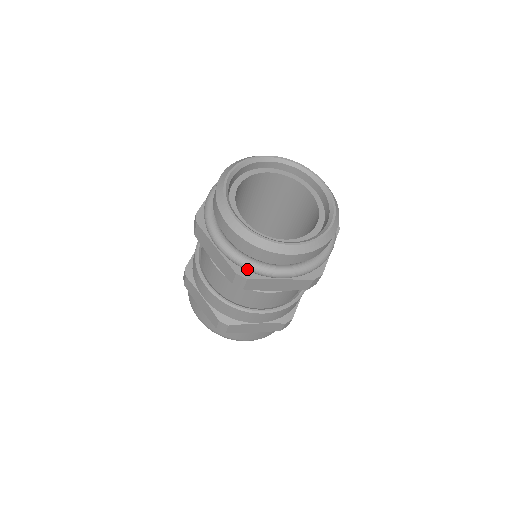
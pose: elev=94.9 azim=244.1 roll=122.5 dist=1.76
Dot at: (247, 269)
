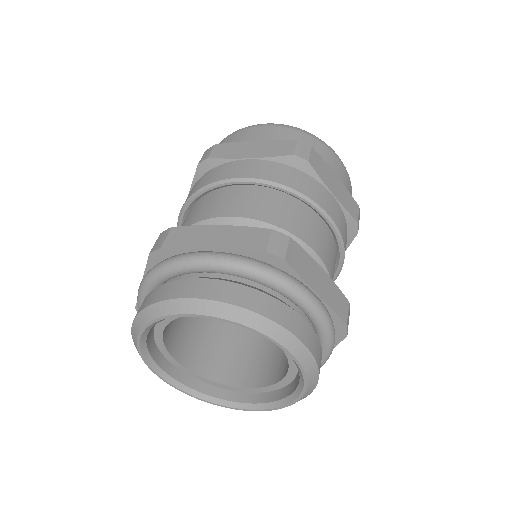
Dot at: occluded
